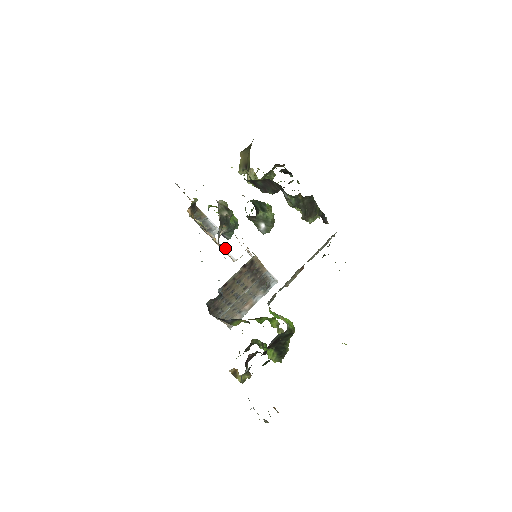
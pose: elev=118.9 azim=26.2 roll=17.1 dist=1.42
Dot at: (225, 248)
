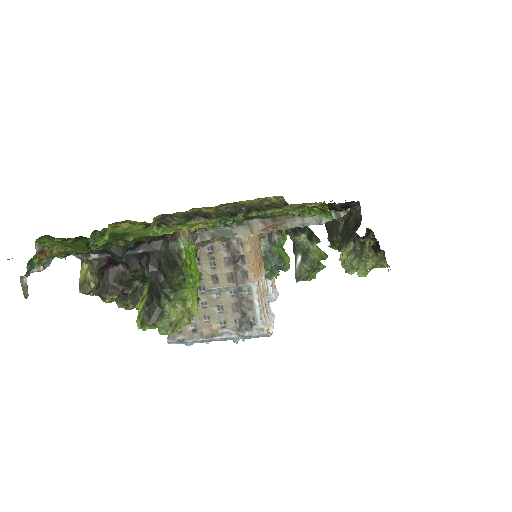
Dot at: occluded
